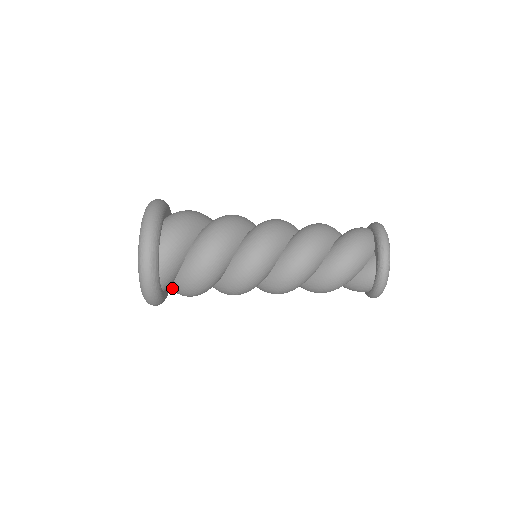
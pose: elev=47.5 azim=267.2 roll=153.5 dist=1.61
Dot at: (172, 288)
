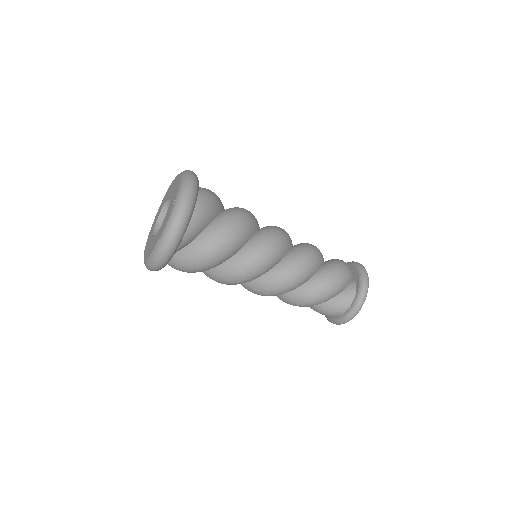
Dot at: (179, 254)
